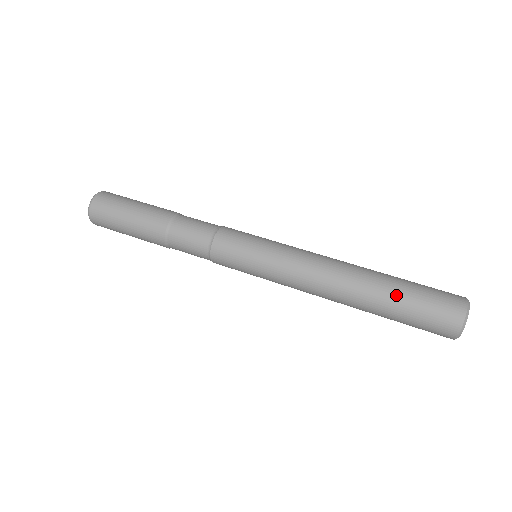
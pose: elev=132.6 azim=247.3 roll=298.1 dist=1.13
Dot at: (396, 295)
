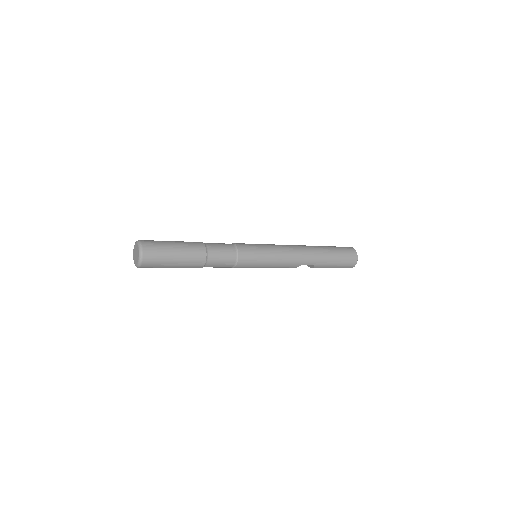
Dot at: occluded
